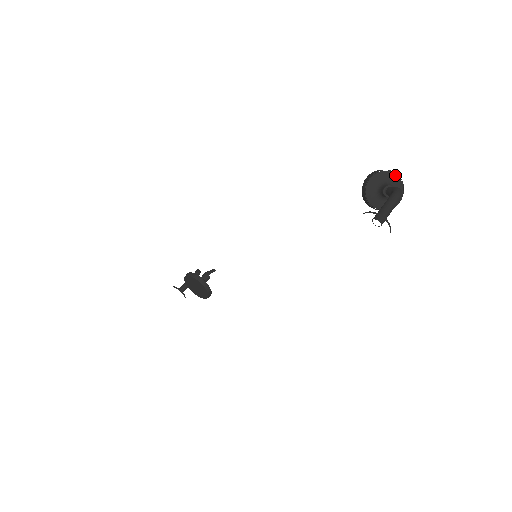
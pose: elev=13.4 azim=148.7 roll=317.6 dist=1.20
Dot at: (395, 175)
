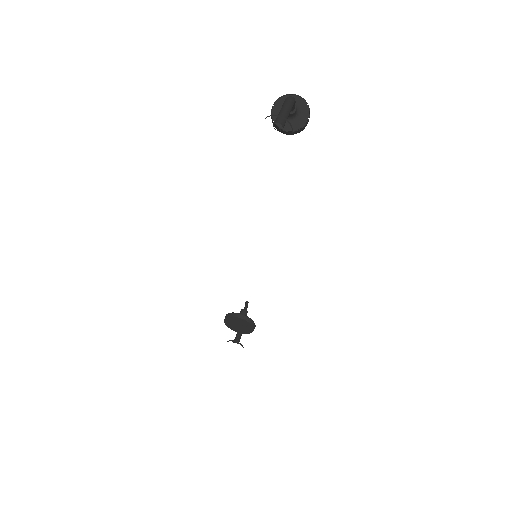
Dot at: occluded
